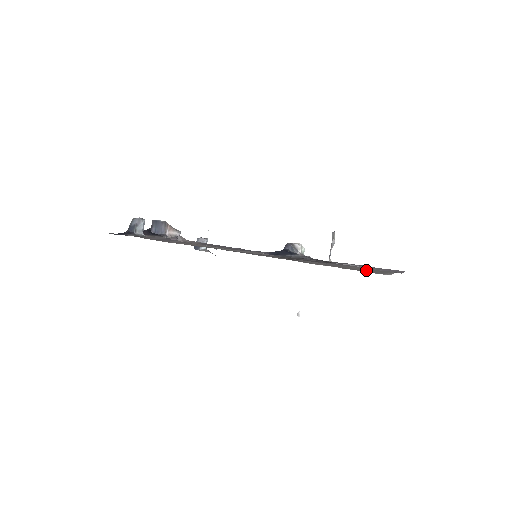
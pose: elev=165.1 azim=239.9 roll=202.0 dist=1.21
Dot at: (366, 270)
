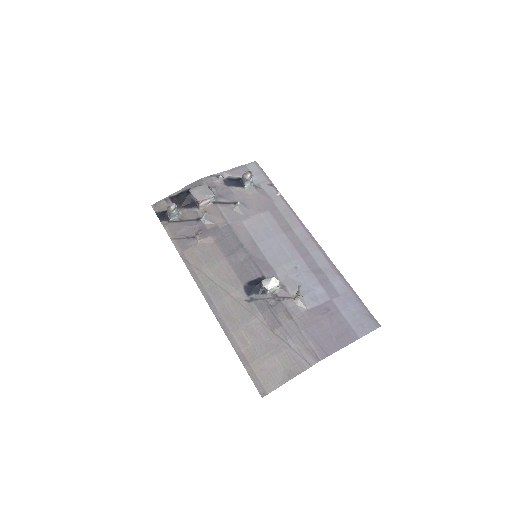
Dot at: (267, 374)
